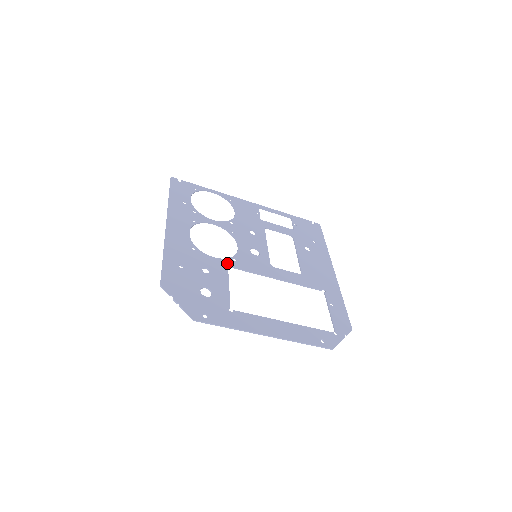
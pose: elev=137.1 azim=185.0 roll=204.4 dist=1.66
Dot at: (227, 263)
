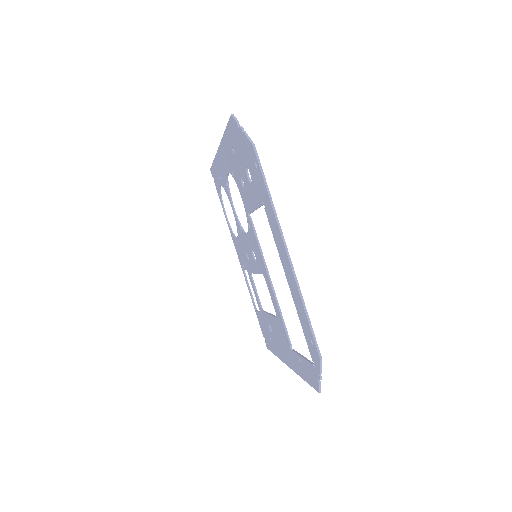
Dot at: occluded
